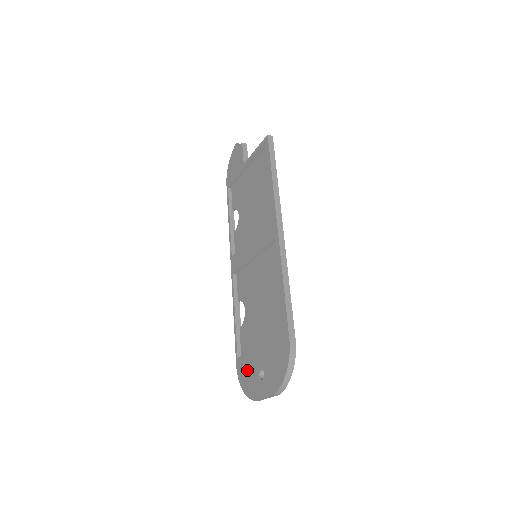
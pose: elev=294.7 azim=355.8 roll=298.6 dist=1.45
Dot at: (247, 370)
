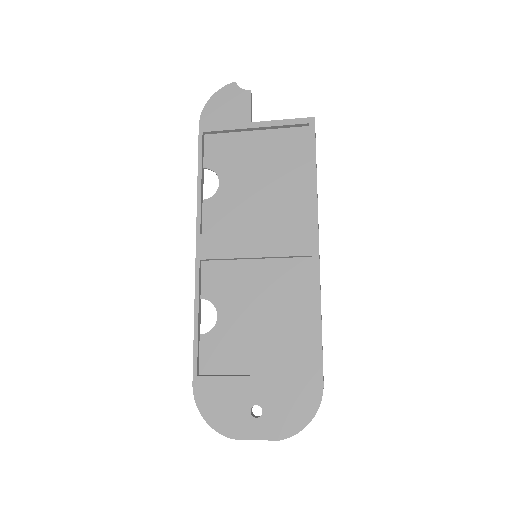
Dot at: (221, 398)
